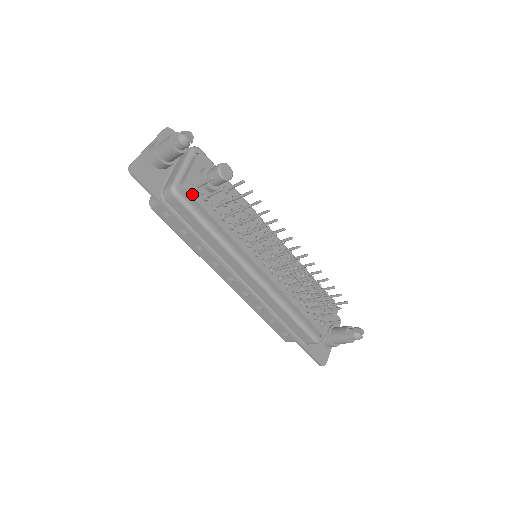
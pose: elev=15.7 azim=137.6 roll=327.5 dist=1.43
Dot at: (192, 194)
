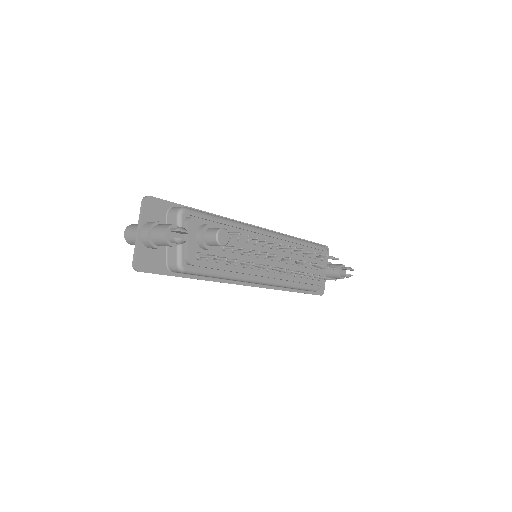
Dot at: (198, 264)
